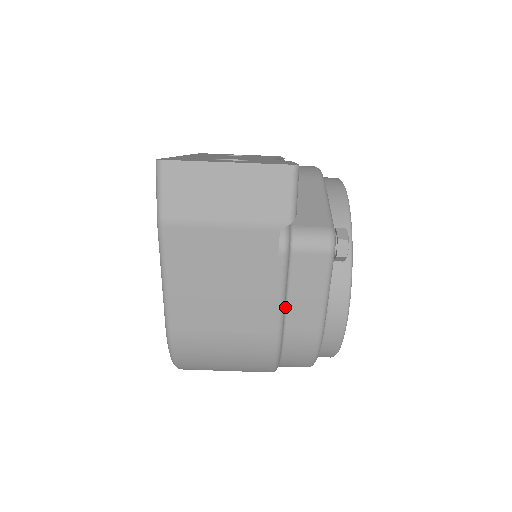
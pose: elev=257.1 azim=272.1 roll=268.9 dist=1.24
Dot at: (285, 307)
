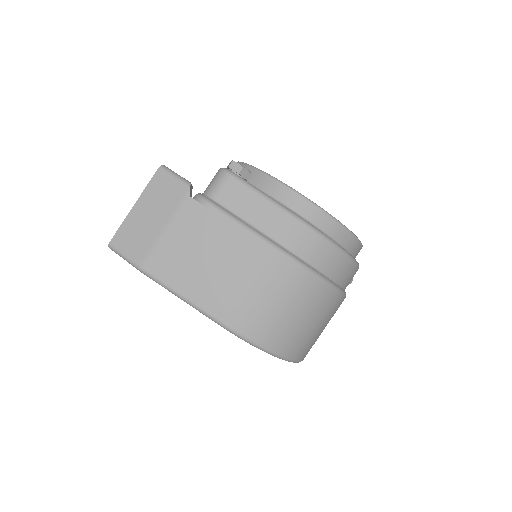
Dot at: (256, 230)
